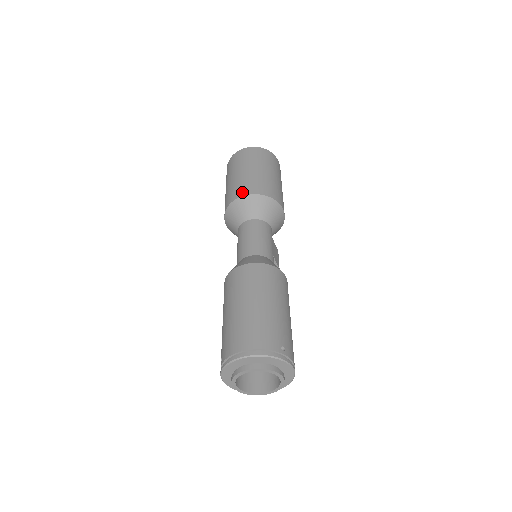
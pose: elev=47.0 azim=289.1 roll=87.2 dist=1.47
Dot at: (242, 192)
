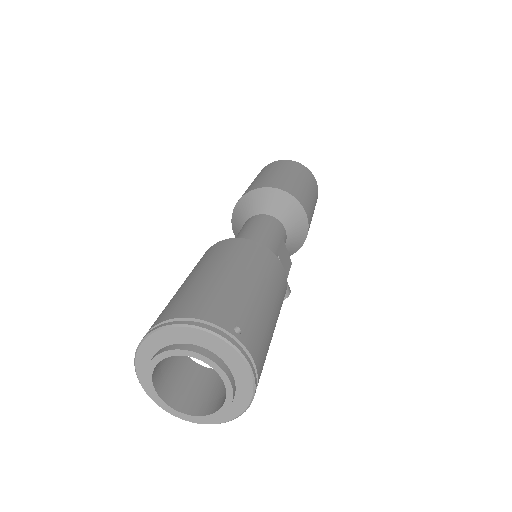
Dot at: (255, 186)
